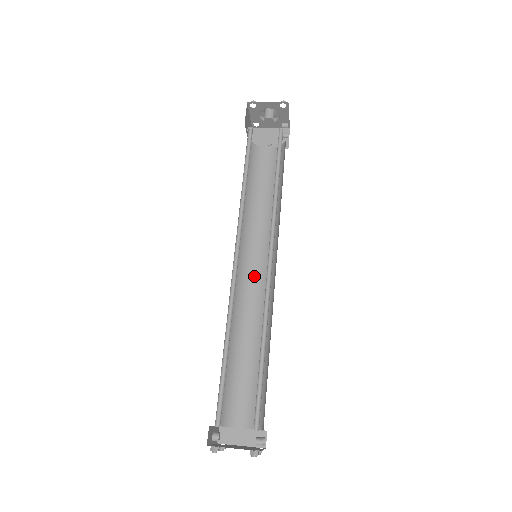
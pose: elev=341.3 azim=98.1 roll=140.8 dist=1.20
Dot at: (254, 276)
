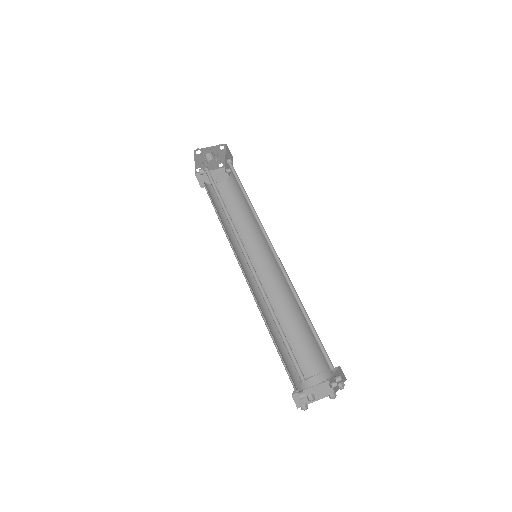
Dot at: occluded
